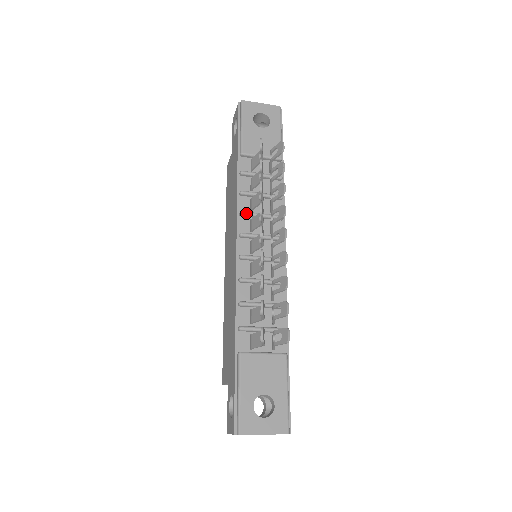
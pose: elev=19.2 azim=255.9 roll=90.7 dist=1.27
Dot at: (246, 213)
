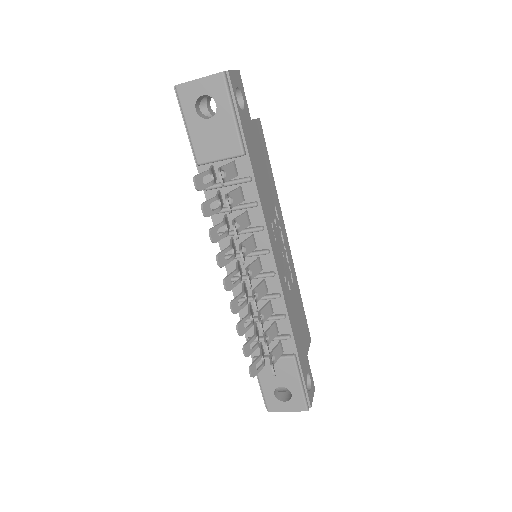
Dot at: occluded
